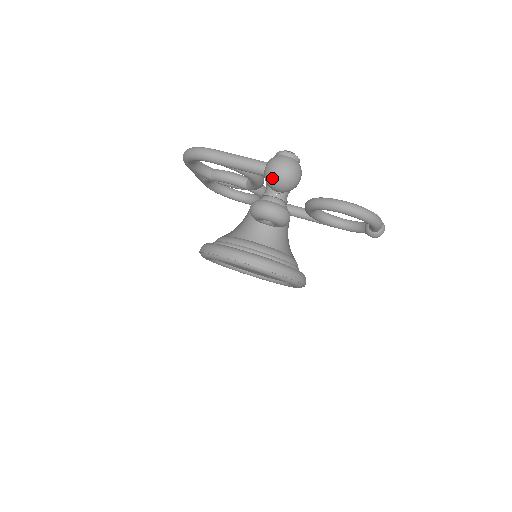
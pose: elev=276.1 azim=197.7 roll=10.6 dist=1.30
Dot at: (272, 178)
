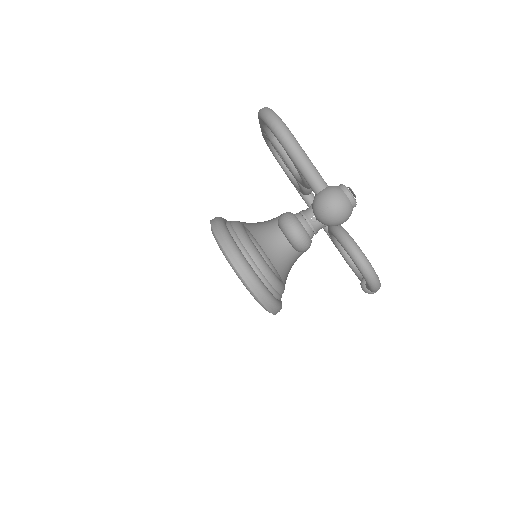
Dot at: (320, 207)
